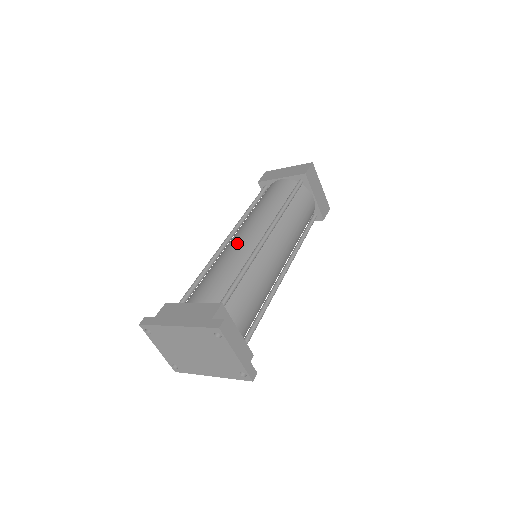
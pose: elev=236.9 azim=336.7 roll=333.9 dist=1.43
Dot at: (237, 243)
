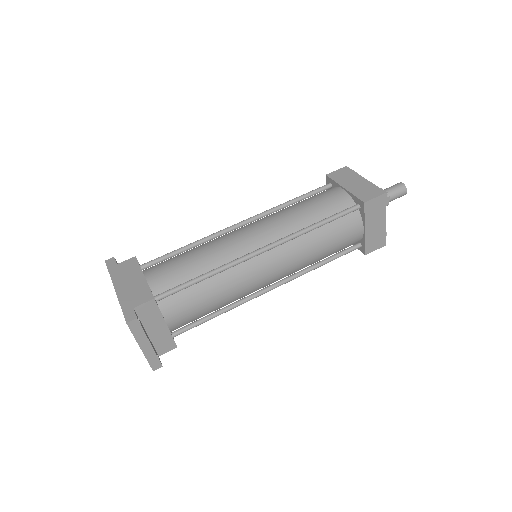
Dot at: (233, 239)
